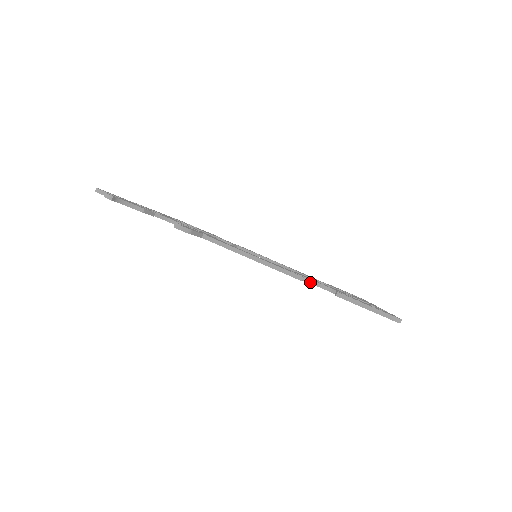
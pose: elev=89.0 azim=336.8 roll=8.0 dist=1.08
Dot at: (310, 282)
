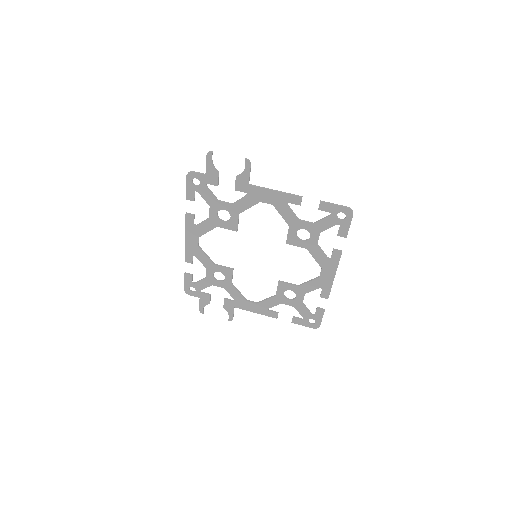
Dot at: (301, 220)
